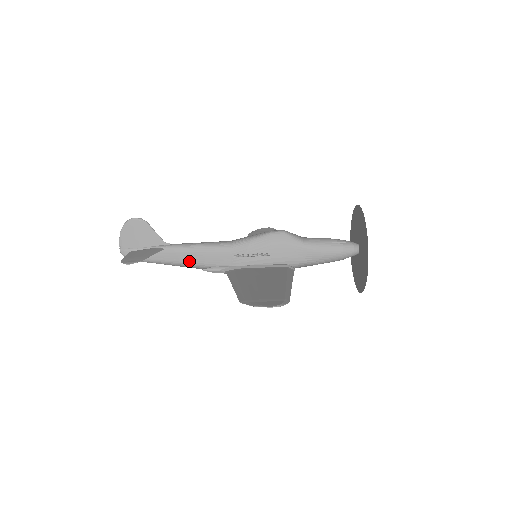
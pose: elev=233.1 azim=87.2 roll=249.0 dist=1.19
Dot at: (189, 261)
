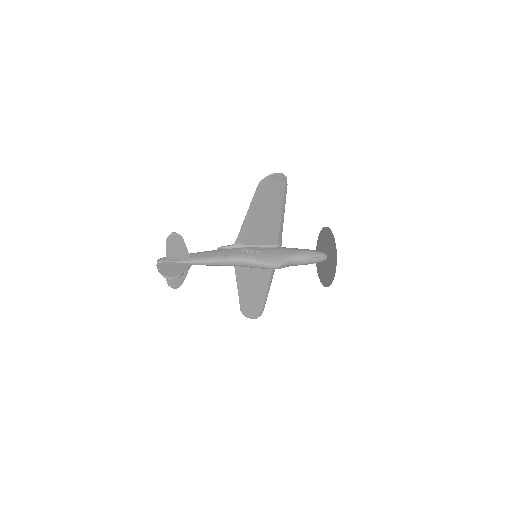
Dot at: occluded
